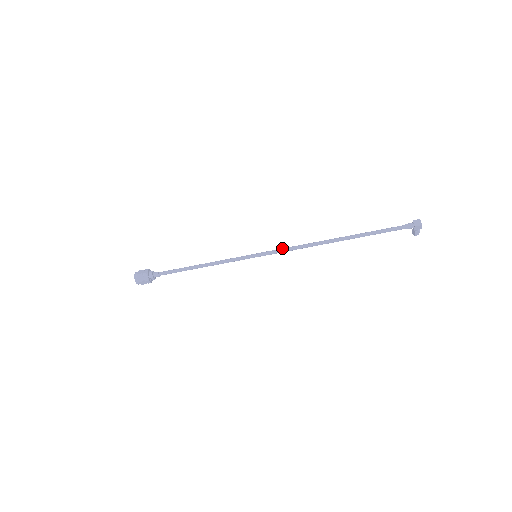
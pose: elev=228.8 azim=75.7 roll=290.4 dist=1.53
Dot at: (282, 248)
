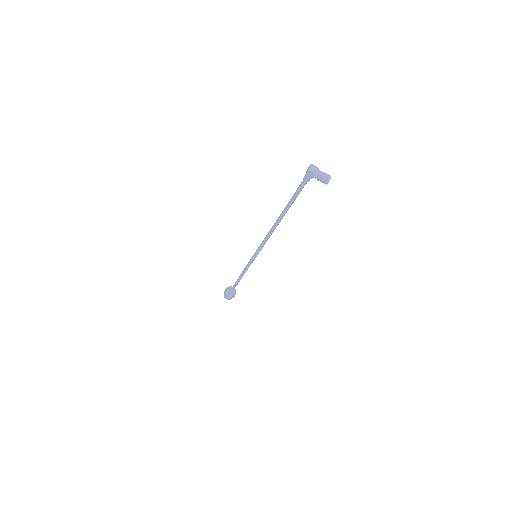
Dot at: occluded
